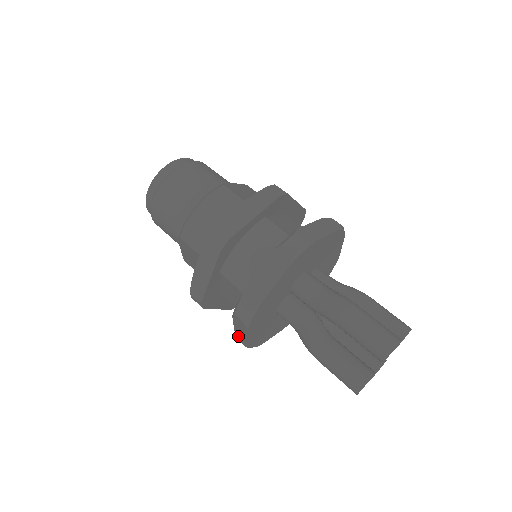
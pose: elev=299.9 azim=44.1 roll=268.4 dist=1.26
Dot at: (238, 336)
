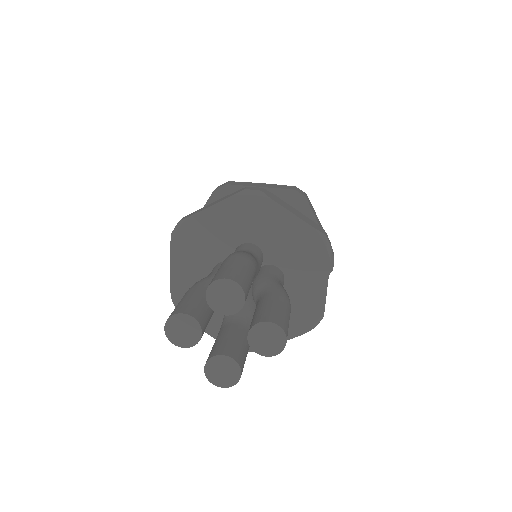
Dot at: occluded
